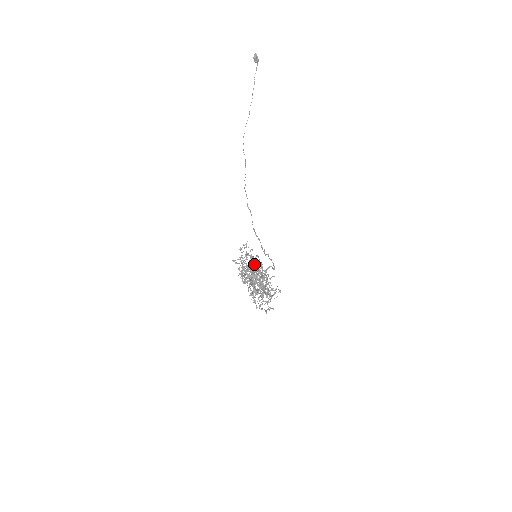
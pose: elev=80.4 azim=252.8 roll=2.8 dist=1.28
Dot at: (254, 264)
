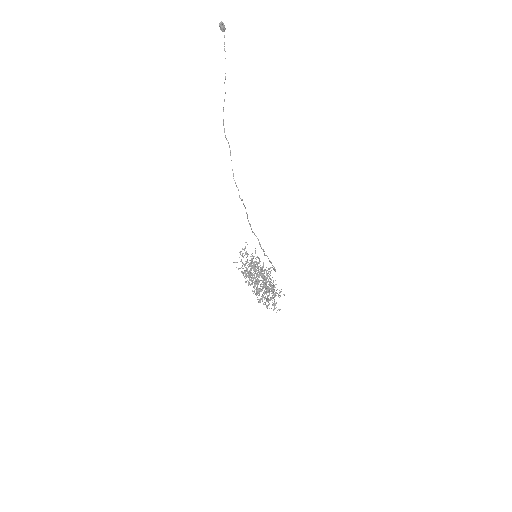
Dot at: occluded
